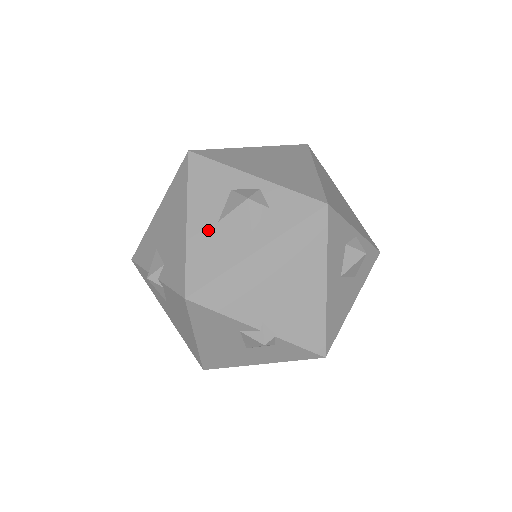
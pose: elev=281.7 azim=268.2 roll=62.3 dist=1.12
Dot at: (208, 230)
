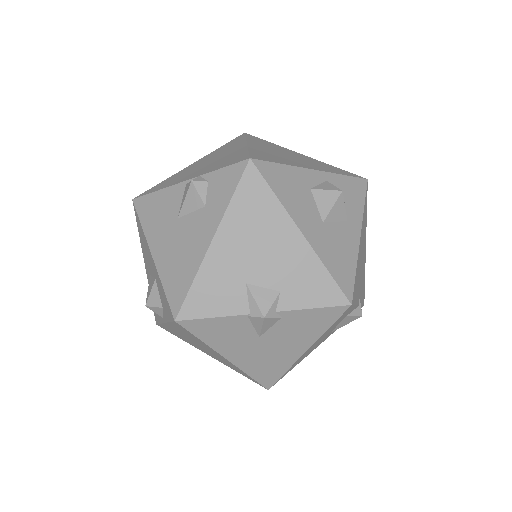
Dot at: (322, 234)
